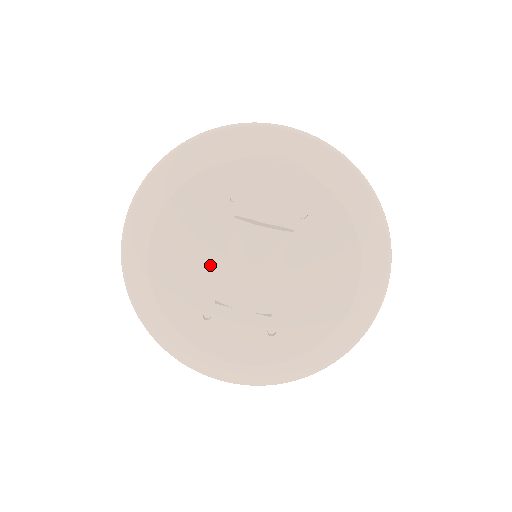
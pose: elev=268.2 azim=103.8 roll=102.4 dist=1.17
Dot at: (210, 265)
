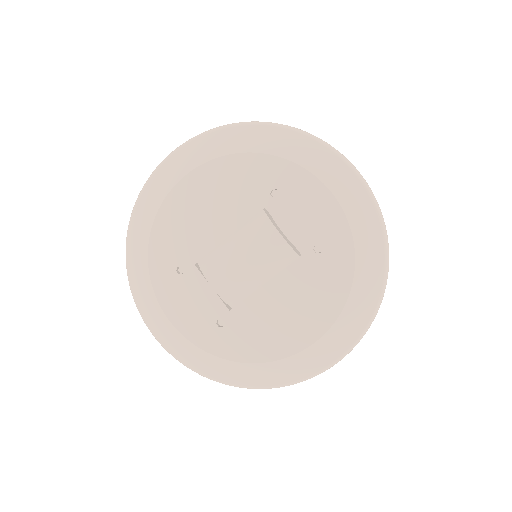
Dot at: (215, 231)
